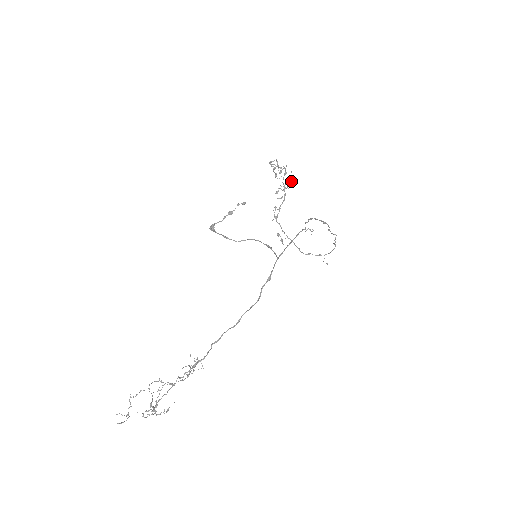
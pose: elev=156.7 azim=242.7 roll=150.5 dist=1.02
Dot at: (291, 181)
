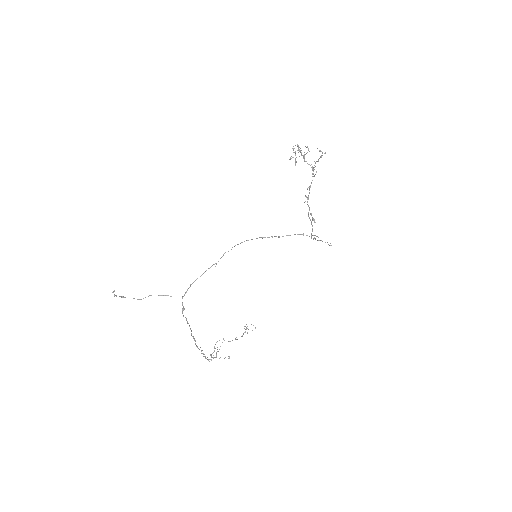
Dot at: (324, 153)
